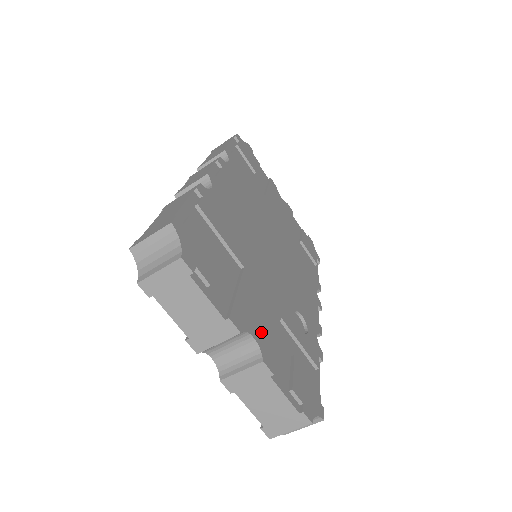
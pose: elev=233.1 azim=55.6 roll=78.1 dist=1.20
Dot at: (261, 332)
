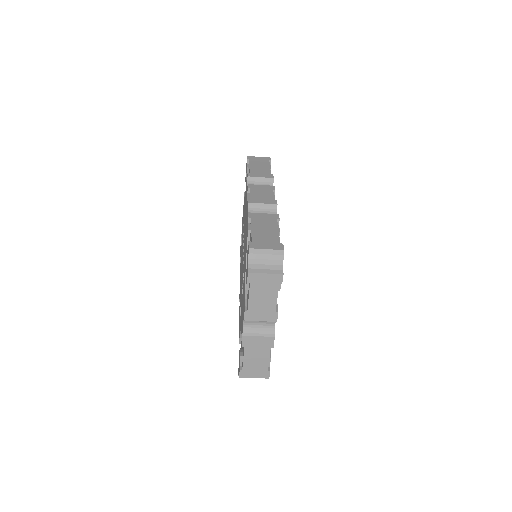
Dot at: occluded
